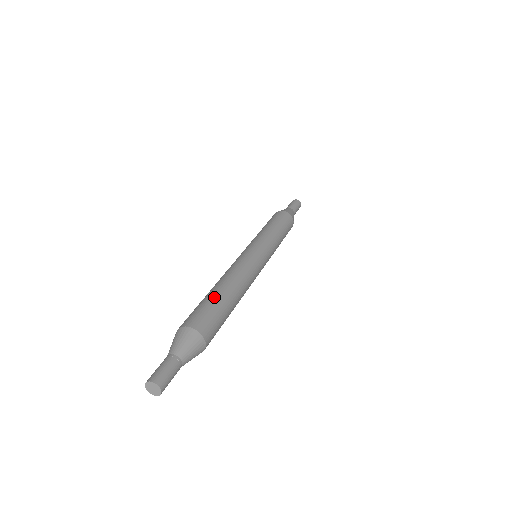
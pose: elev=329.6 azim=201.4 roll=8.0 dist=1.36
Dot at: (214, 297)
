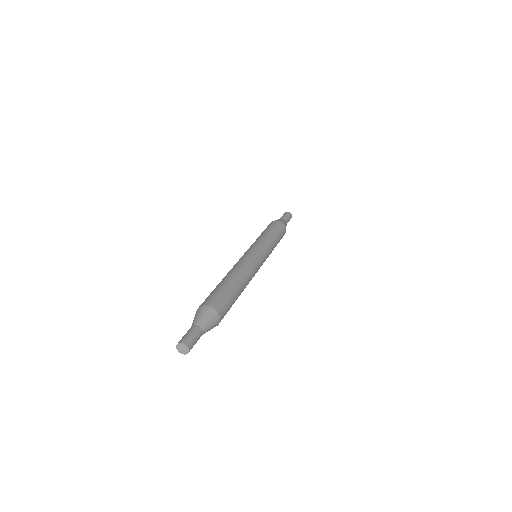
Dot at: (229, 287)
